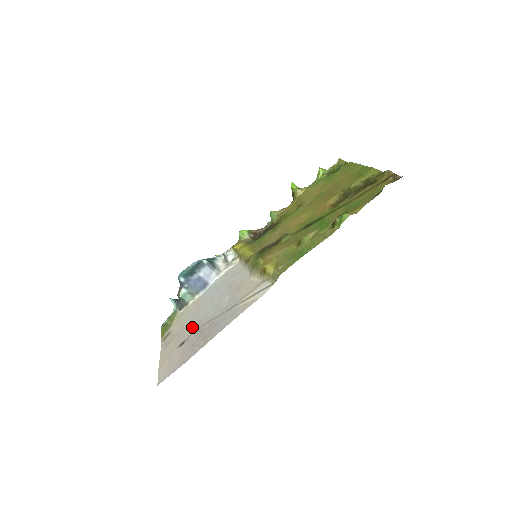
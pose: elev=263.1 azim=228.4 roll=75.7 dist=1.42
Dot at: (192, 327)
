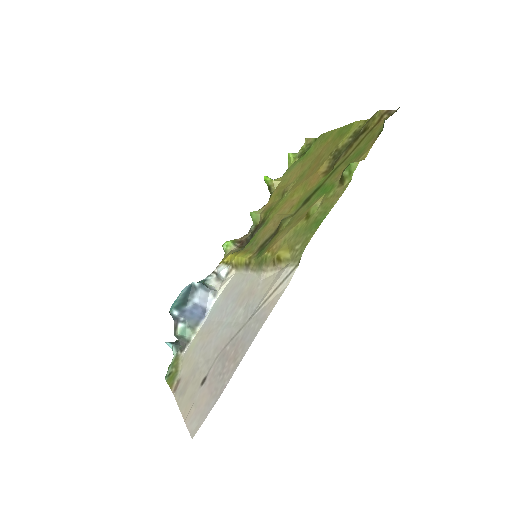
Dot at: (208, 358)
